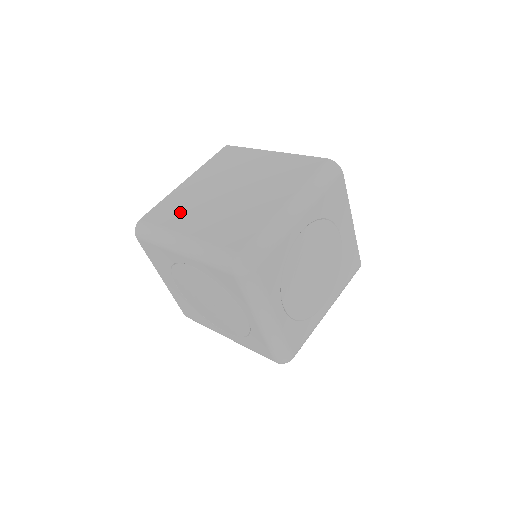
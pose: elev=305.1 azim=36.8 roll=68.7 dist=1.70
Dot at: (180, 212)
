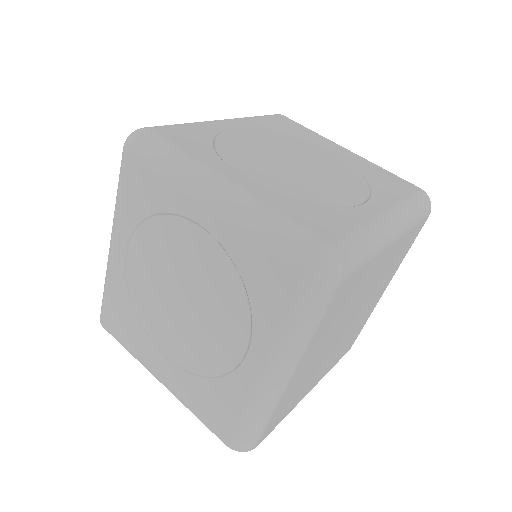
Dot at: occluded
